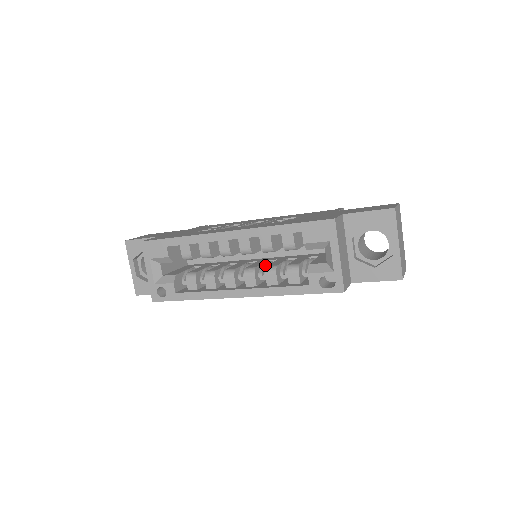
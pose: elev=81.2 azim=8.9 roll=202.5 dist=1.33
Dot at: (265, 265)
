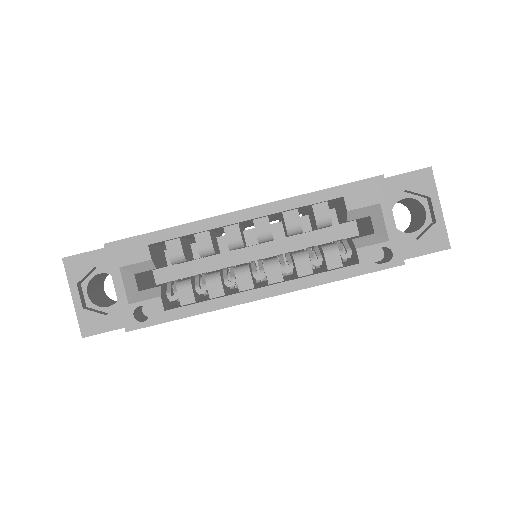
Dot at: occluded
